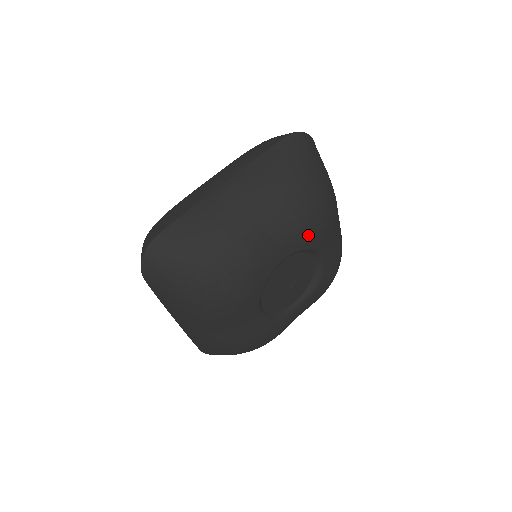
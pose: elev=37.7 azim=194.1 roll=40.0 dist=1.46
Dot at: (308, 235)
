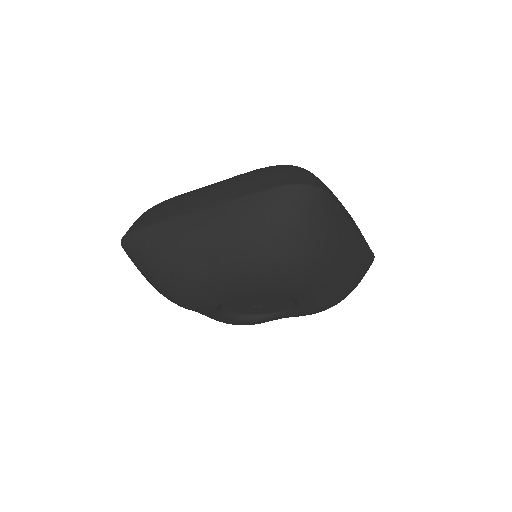
Dot at: (266, 290)
